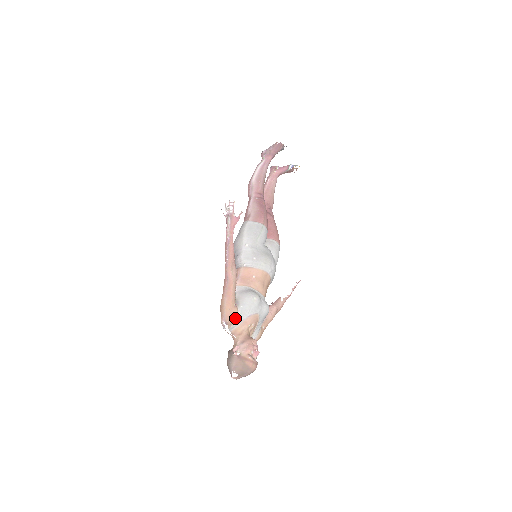
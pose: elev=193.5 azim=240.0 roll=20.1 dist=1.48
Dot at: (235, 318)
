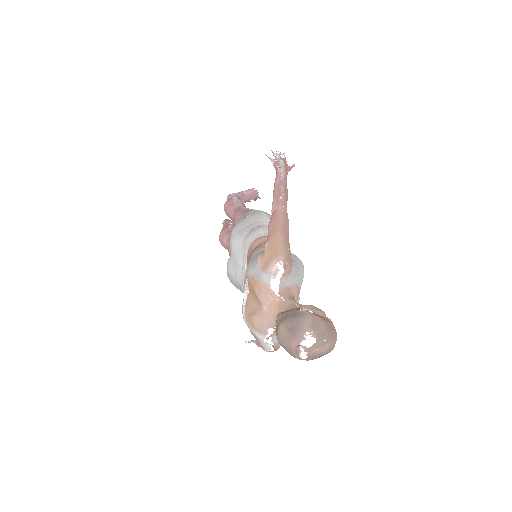
Dot at: (290, 269)
